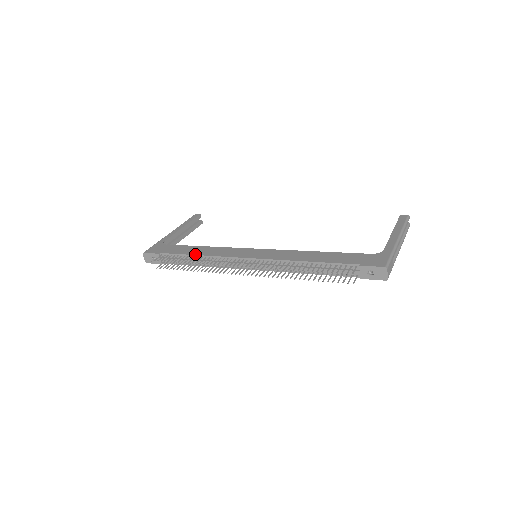
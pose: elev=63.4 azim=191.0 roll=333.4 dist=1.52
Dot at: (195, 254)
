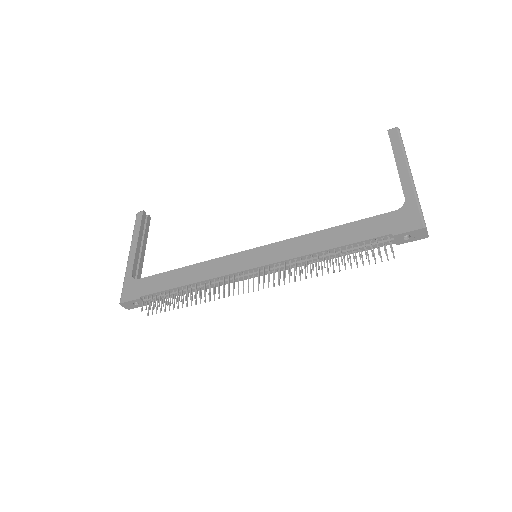
Dot at: (185, 284)
